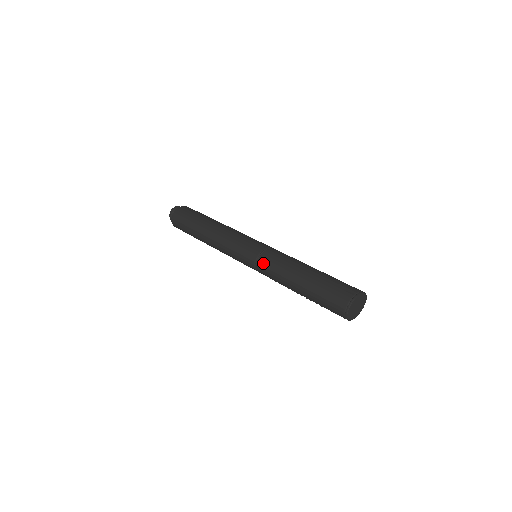
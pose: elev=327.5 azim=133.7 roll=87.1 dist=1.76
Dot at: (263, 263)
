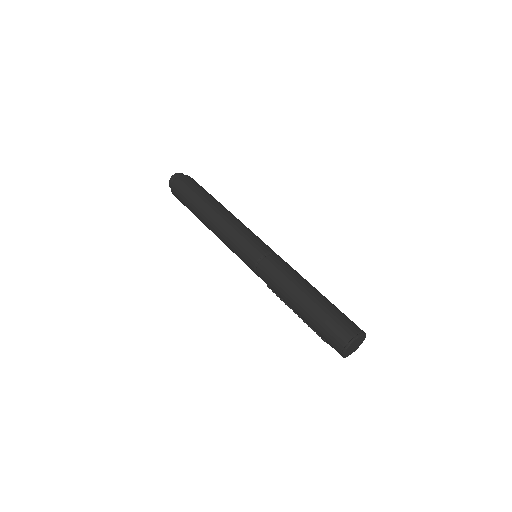
Dot at: (270, 262)
